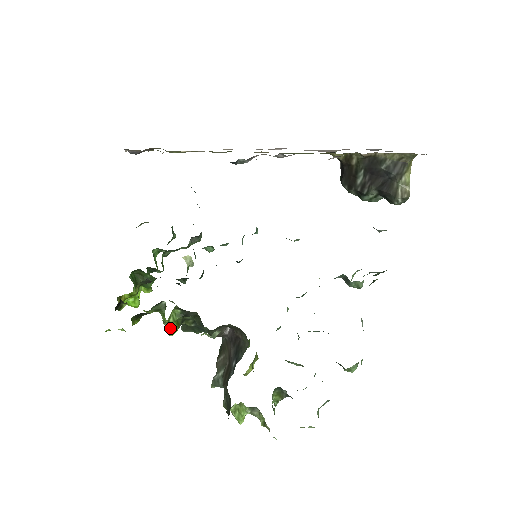
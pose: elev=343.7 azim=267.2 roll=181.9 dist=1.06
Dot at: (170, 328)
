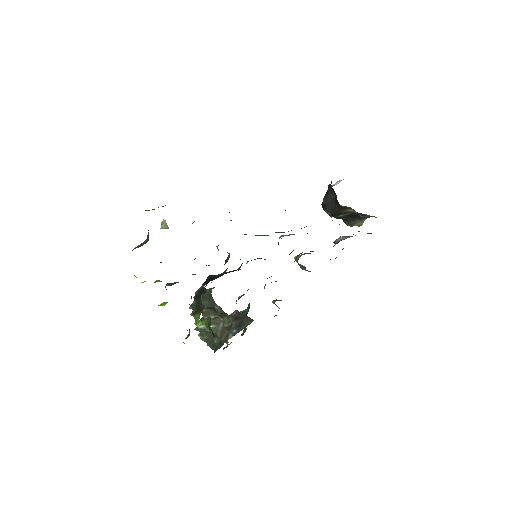
Dot at: (200, 324)
